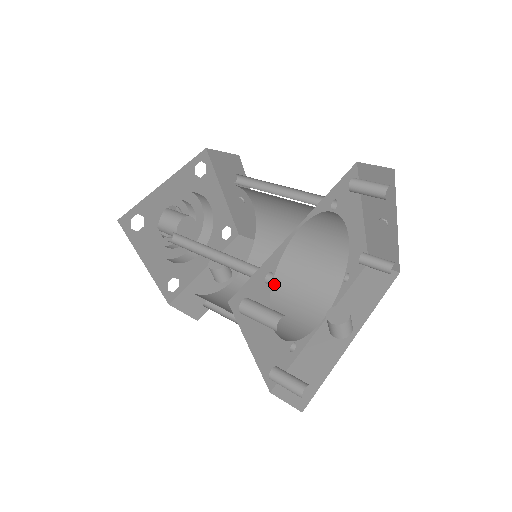
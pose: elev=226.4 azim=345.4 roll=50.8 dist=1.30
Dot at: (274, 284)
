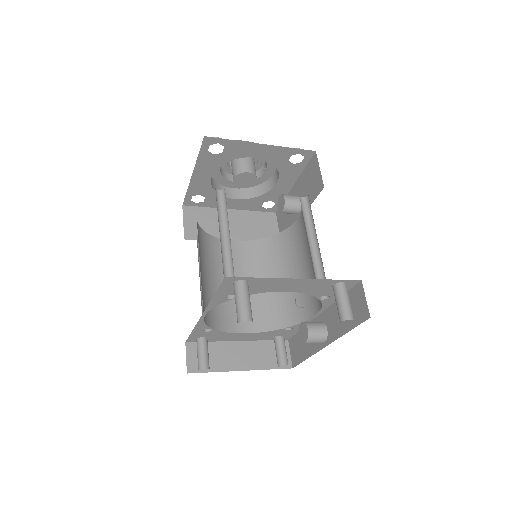
Dot at: (308, 249)
